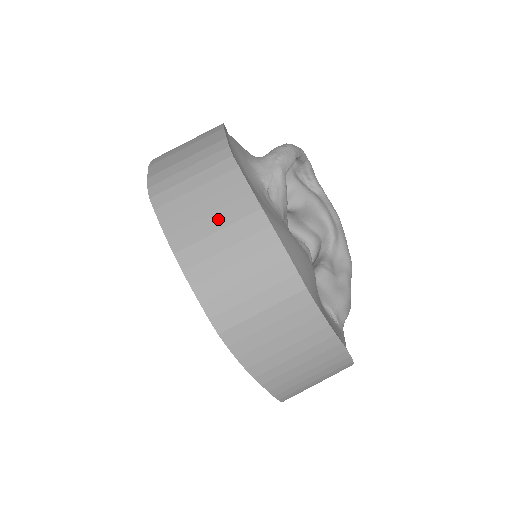
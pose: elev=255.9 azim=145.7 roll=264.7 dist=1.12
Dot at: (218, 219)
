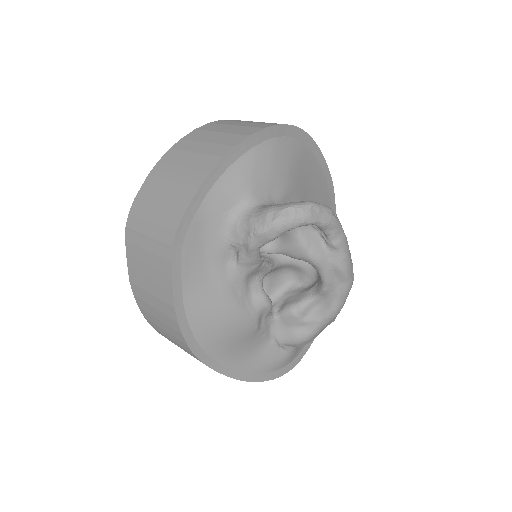
Dot at: (152, 286)
